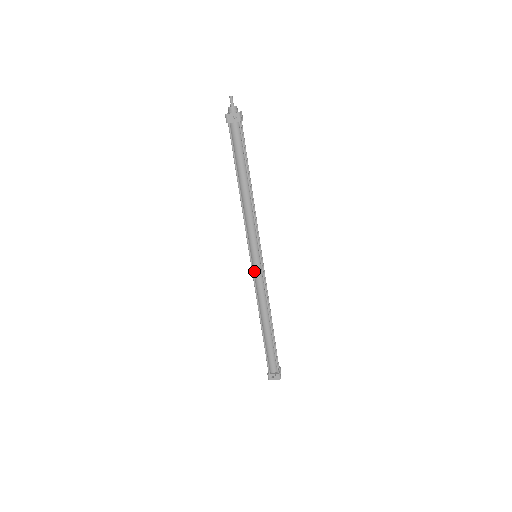
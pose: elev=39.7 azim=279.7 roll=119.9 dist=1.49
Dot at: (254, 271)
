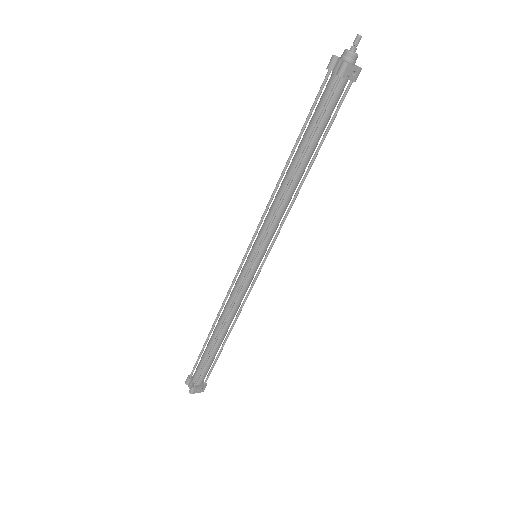
Dot at: (246, 275)
